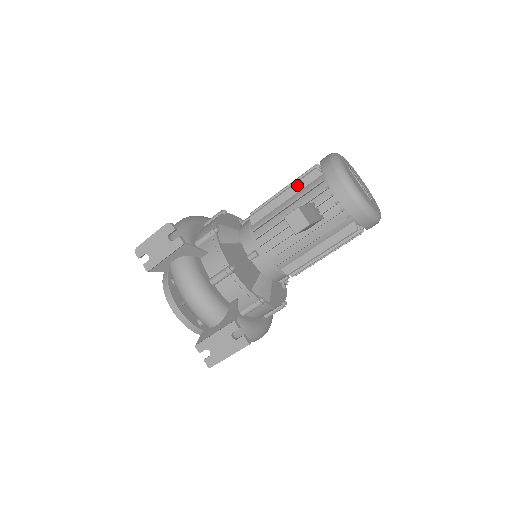
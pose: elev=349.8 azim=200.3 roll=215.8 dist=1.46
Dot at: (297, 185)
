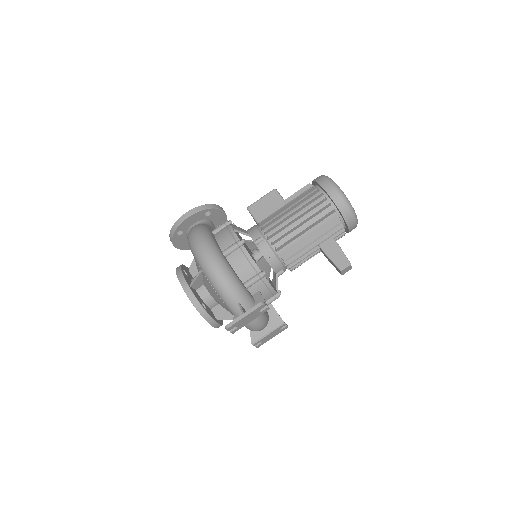
Dot at: (317, 222)
